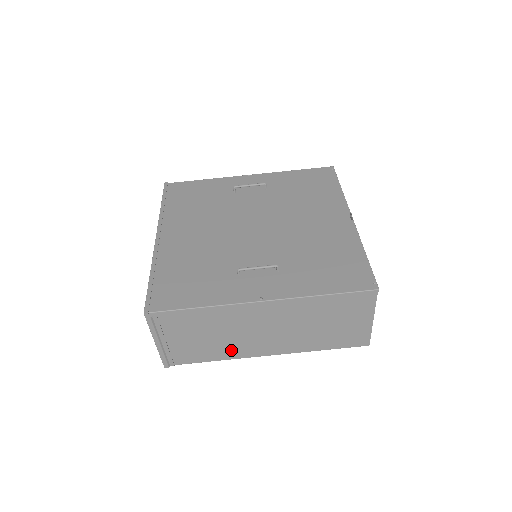
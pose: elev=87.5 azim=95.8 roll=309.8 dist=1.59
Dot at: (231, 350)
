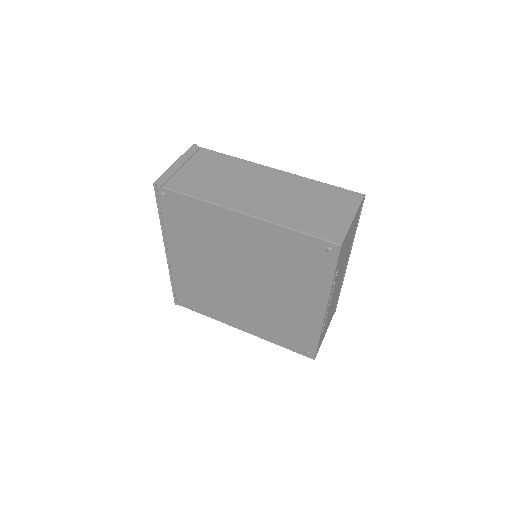
Dot at: (218, 194)
